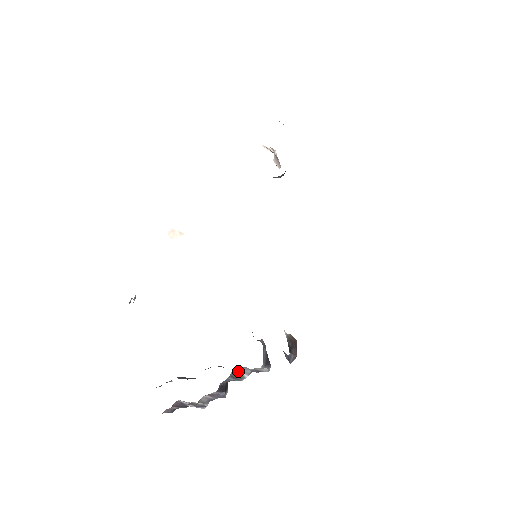
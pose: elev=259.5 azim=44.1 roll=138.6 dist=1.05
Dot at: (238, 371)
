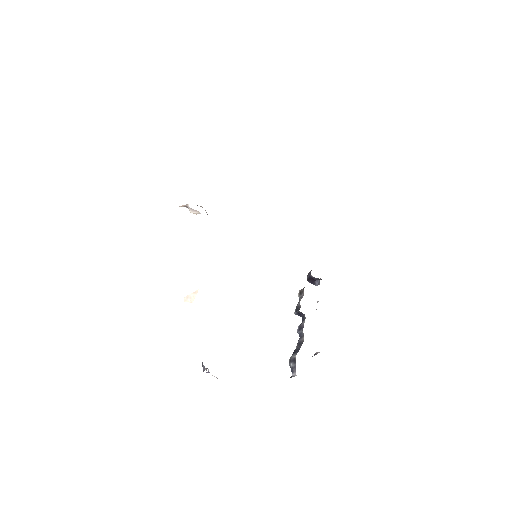
Dot at: occluded
